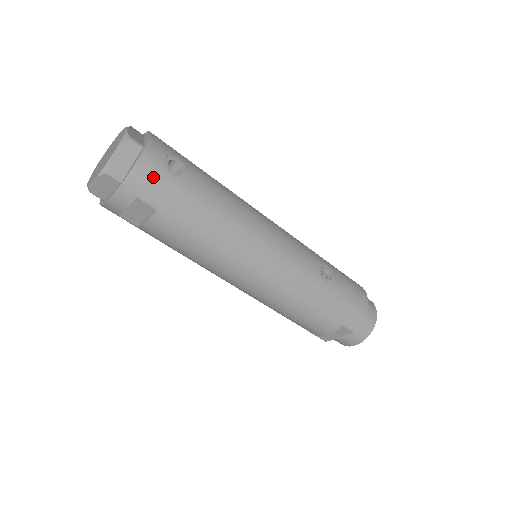
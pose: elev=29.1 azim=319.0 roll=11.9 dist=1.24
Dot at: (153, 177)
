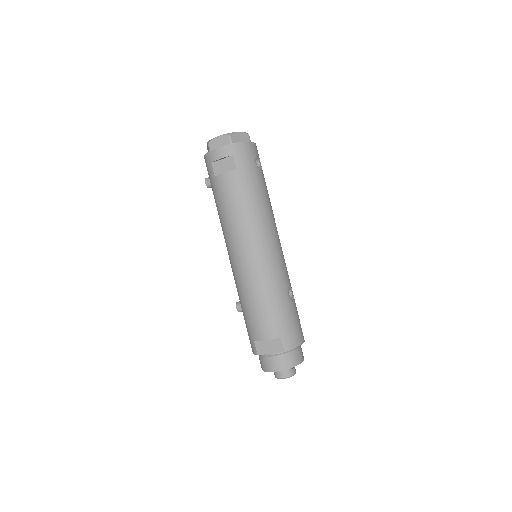
Dot at: (247, 154)
